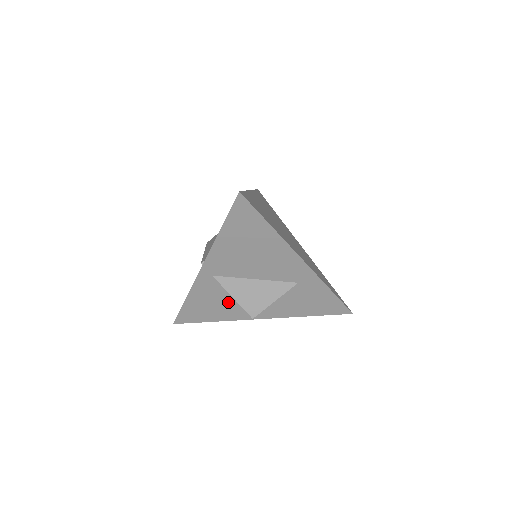
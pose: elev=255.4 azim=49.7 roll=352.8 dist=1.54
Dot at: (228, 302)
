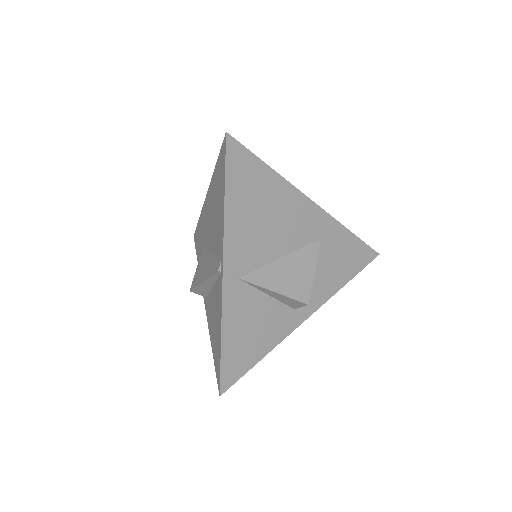
Dot at: (267, 313)
